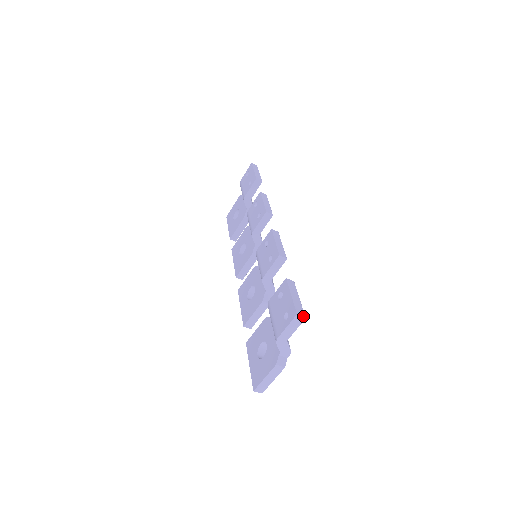
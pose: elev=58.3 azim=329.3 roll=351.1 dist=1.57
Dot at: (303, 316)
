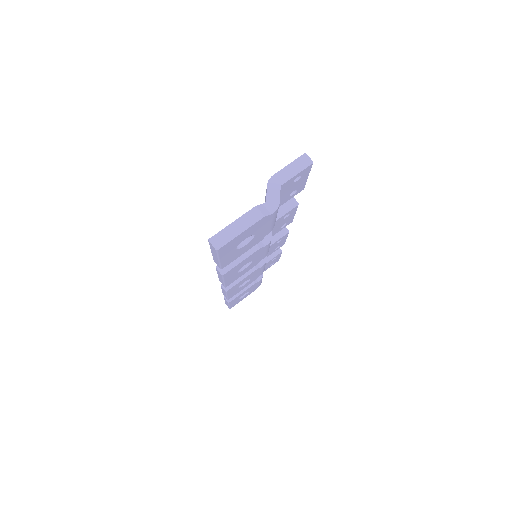
Dot at: occluded
